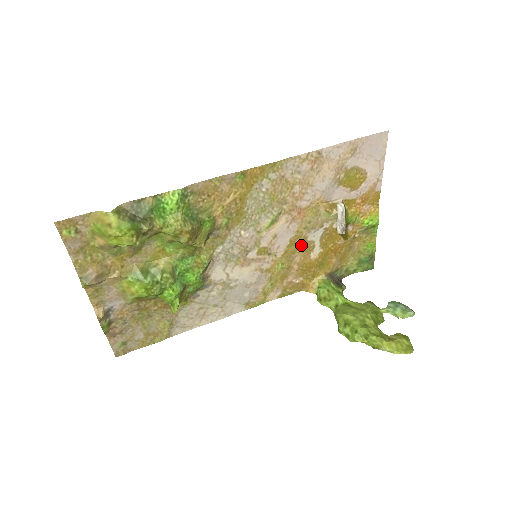
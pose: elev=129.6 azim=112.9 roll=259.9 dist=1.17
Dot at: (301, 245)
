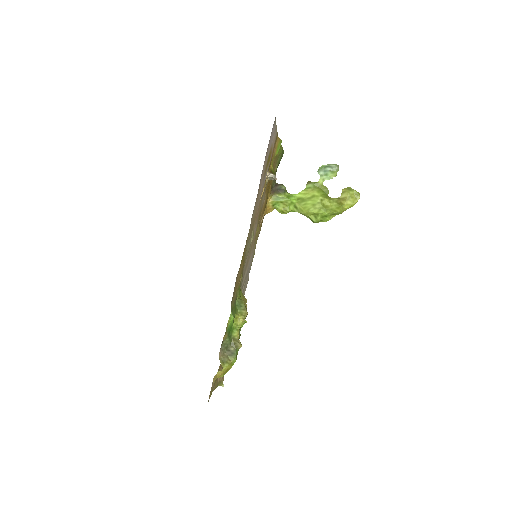
Dot at: (260, 213)
